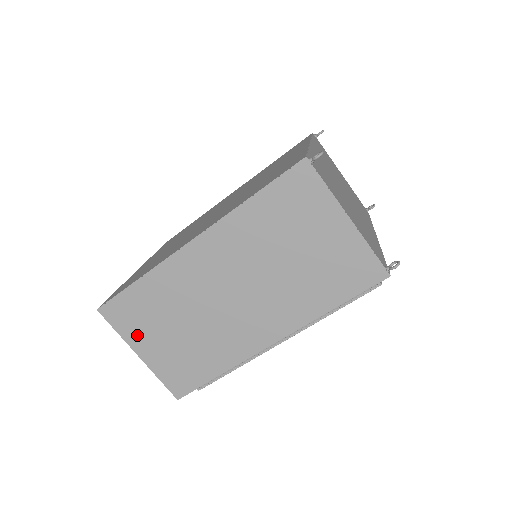
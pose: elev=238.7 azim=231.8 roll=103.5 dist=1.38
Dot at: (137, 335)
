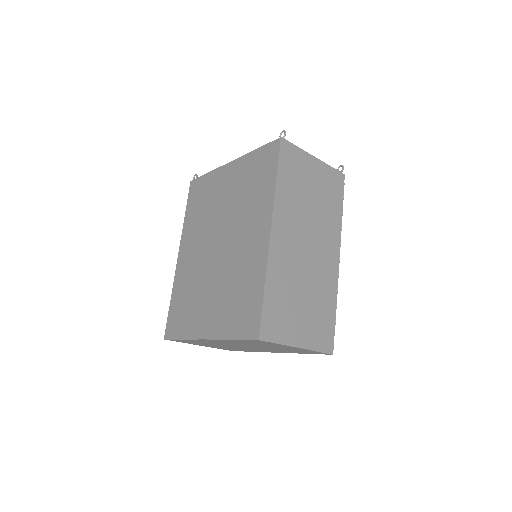
Dot at: (289, 332)
